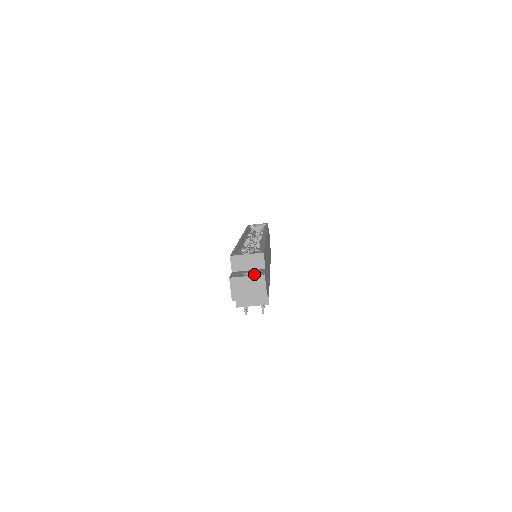
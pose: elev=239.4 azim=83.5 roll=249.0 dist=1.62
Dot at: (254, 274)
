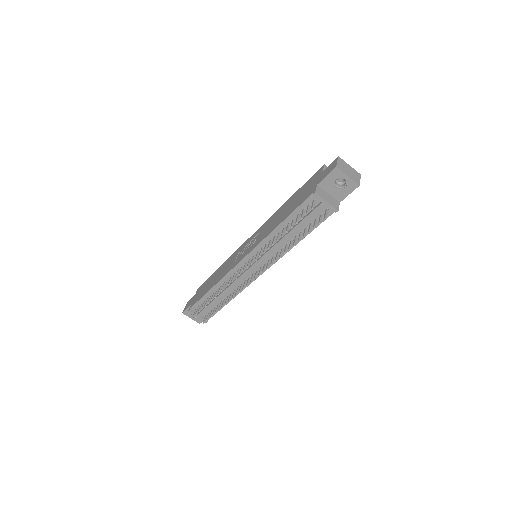
Dot at: occluded
